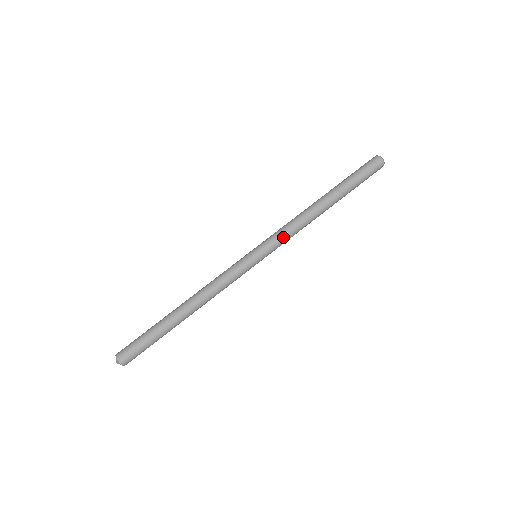
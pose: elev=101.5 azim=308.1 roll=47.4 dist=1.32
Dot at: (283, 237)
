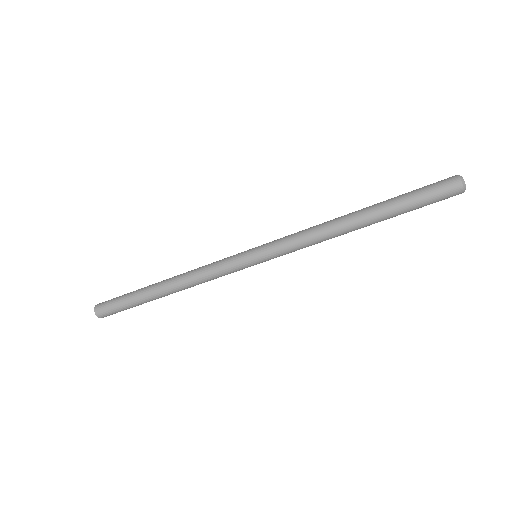
Dot at: (290, 245)
